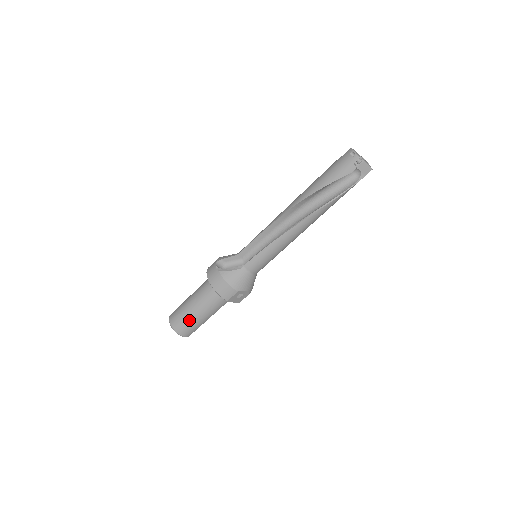
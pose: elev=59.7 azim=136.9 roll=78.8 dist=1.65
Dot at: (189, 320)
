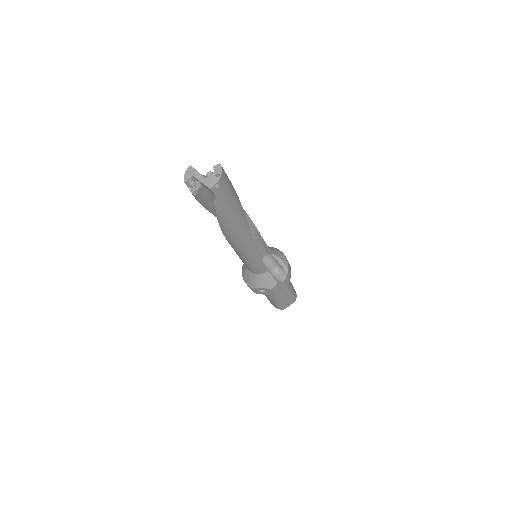
Dot at: occluded
